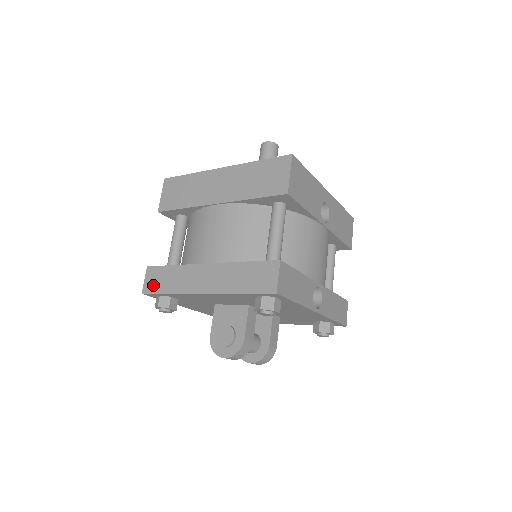
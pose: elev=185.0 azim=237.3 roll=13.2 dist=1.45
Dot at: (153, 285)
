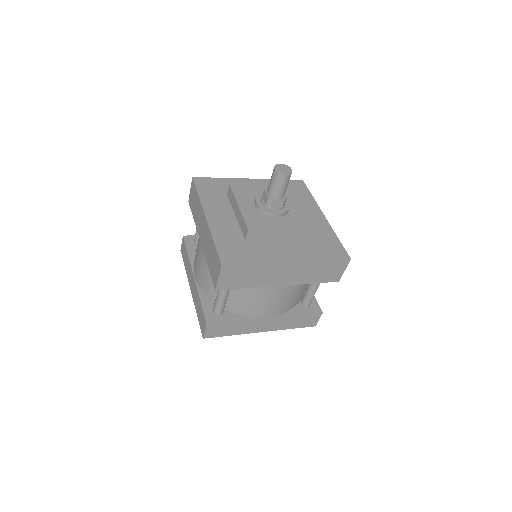
Dot at: (216, 333)
